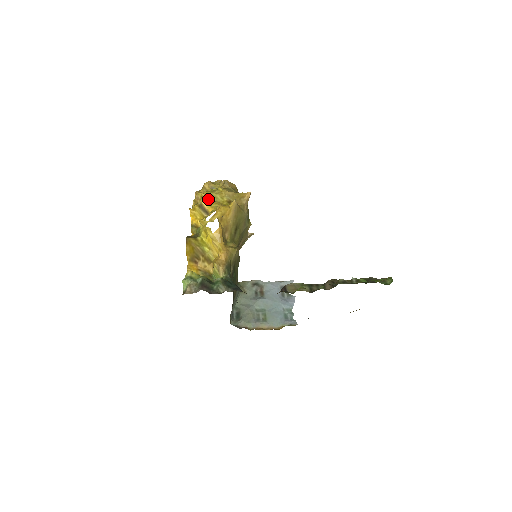
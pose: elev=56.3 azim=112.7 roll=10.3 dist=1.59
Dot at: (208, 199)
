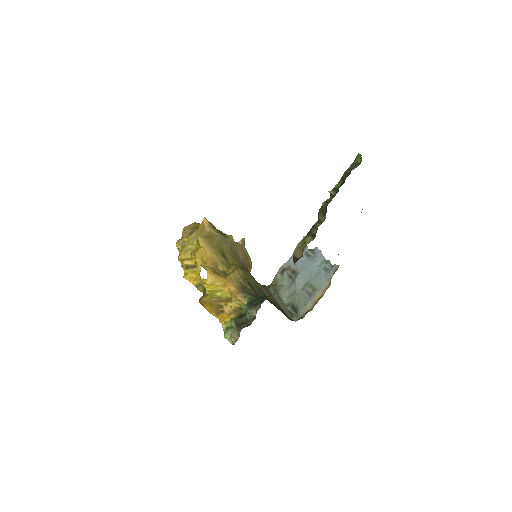
Dot at: (186, 257)
